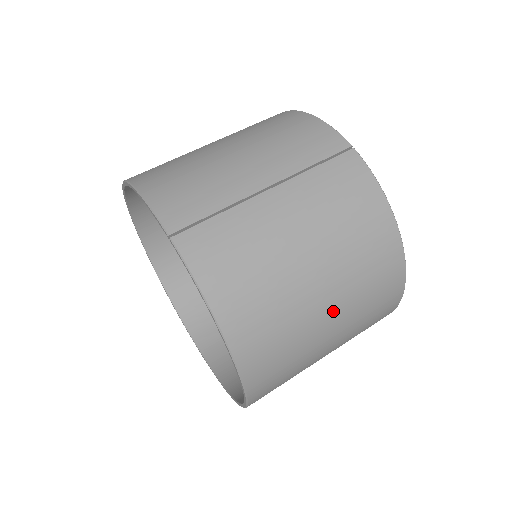
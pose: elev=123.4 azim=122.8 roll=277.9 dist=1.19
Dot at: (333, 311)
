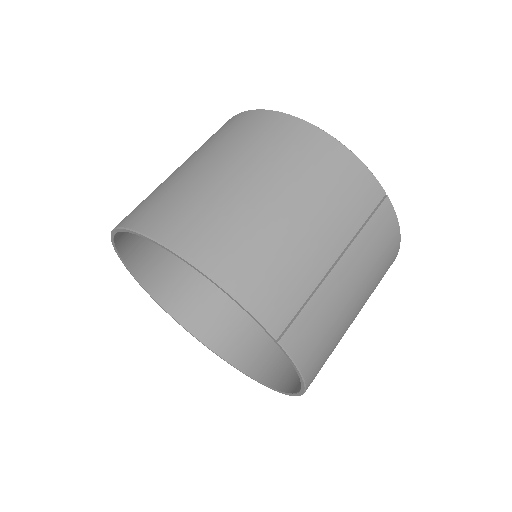
Dot at: occluded
